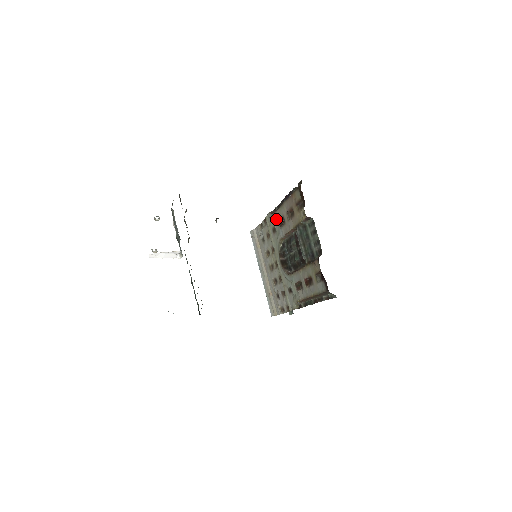
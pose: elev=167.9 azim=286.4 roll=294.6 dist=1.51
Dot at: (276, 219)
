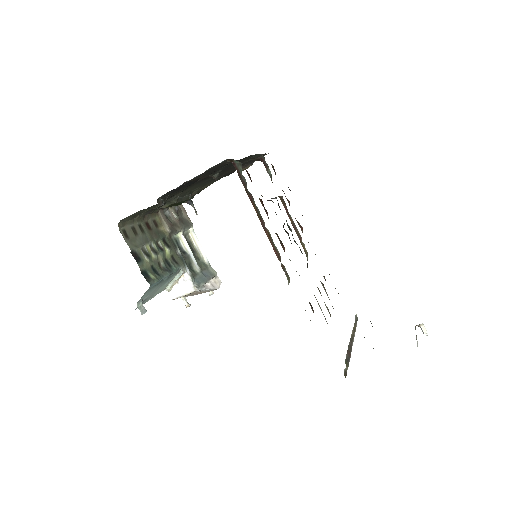
Dot at: occluded
